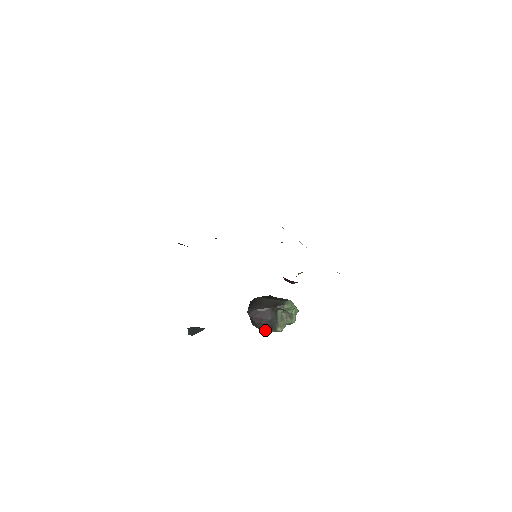
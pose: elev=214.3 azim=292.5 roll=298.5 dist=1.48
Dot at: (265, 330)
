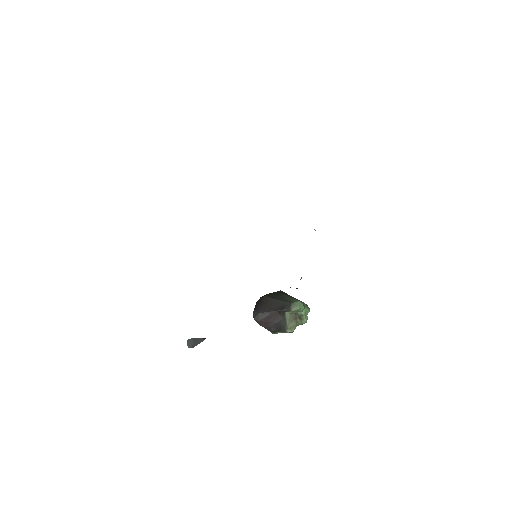
Dot at: (274, 332)
